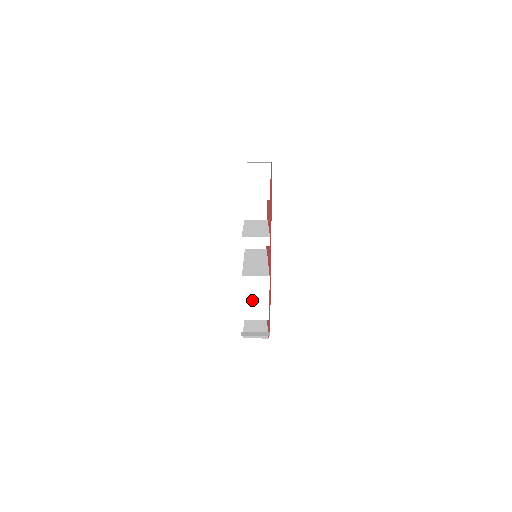
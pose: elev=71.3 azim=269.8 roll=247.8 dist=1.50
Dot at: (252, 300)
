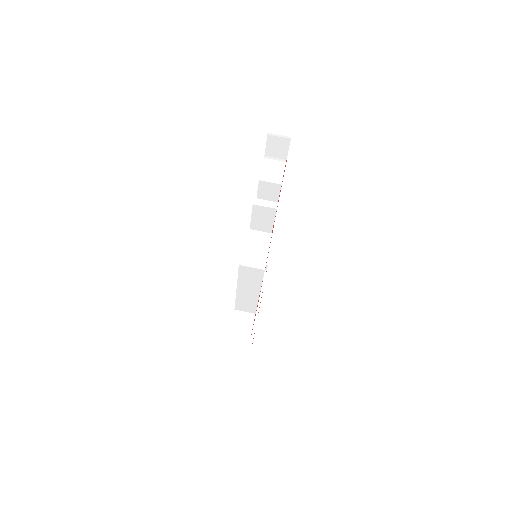
Dot at: (252, 250)
